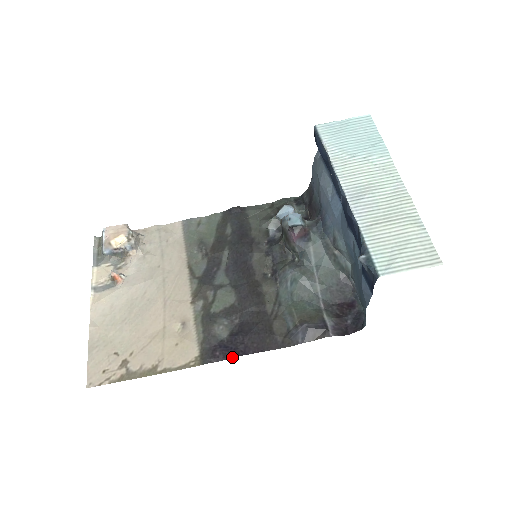
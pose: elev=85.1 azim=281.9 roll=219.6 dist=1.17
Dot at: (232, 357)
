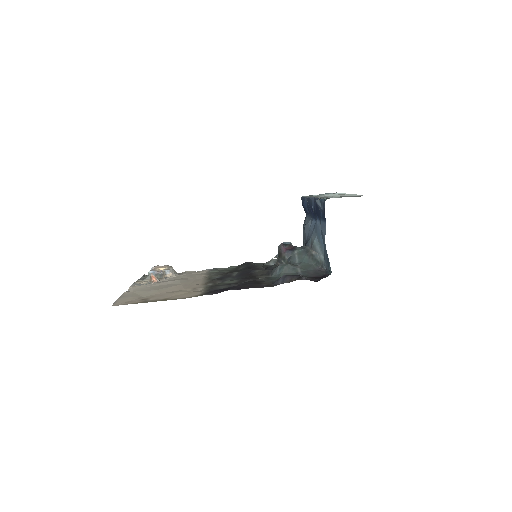
Dot at: (227, 290)
